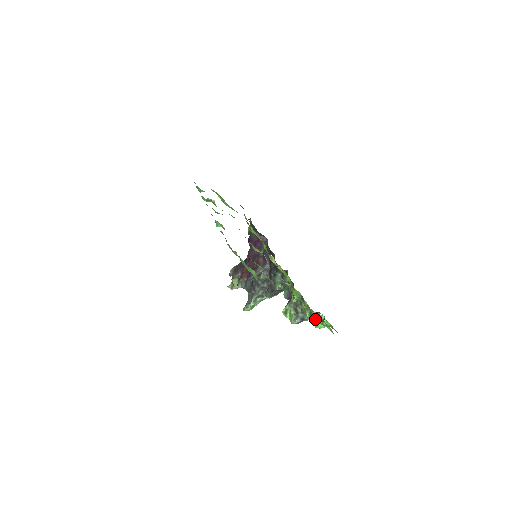
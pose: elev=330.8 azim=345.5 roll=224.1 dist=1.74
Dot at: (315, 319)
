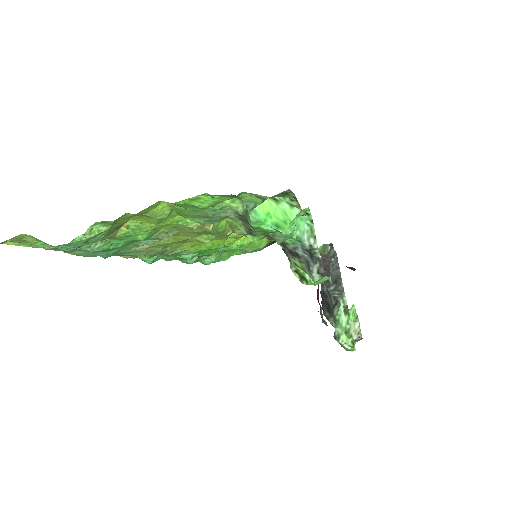
Dot at: (247, 218)
